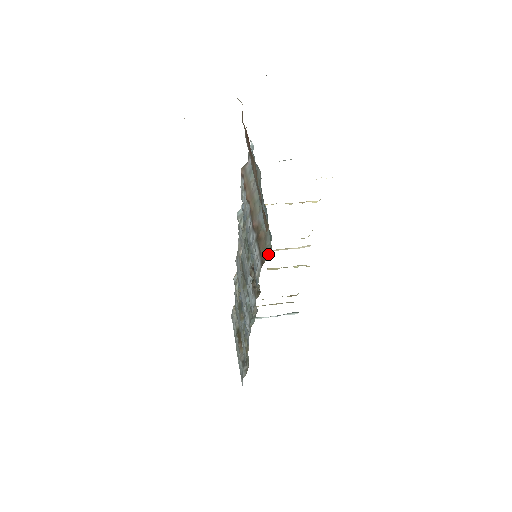
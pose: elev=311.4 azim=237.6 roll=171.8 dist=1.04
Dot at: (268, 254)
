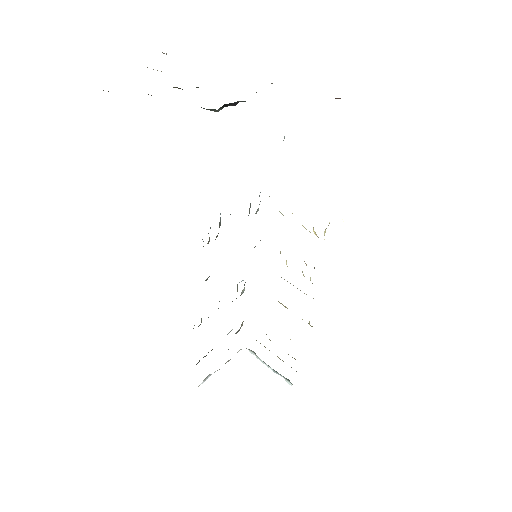
Dot at: occluded
